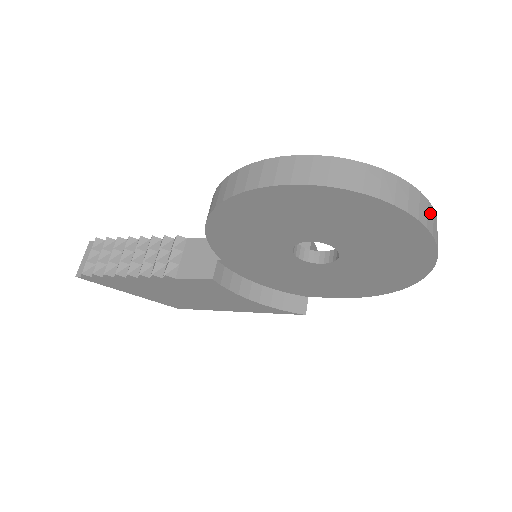
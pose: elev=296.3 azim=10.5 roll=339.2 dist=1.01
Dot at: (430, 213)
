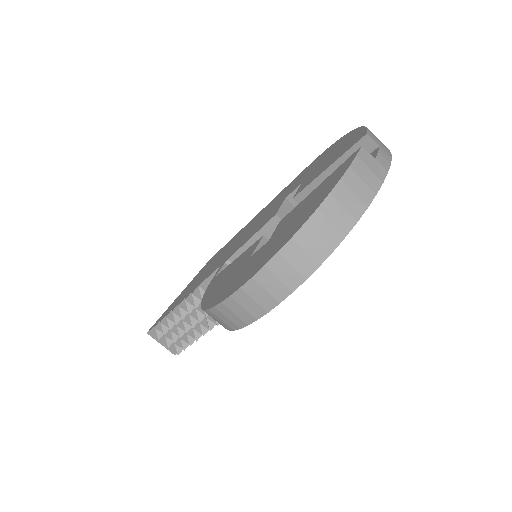
Dot at: (362, 172)
